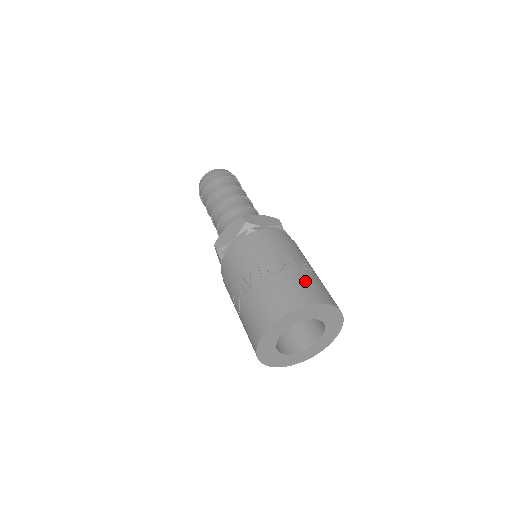
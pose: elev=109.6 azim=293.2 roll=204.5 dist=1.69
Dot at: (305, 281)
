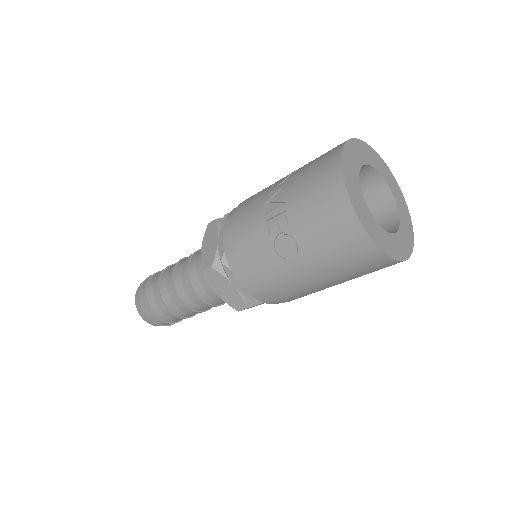
Dot at: occluded
